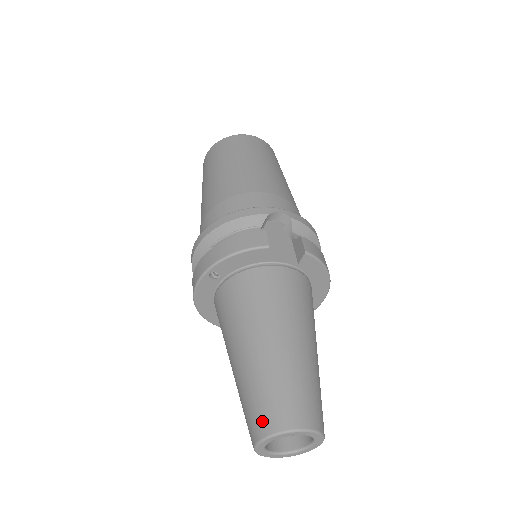
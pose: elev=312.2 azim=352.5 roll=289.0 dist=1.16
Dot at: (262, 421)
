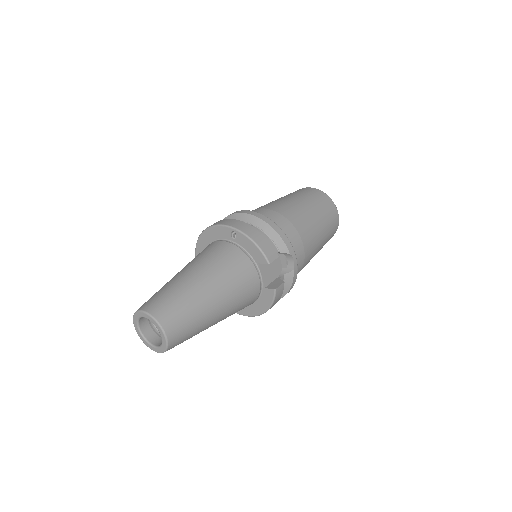
Dot at: (159, 308)
